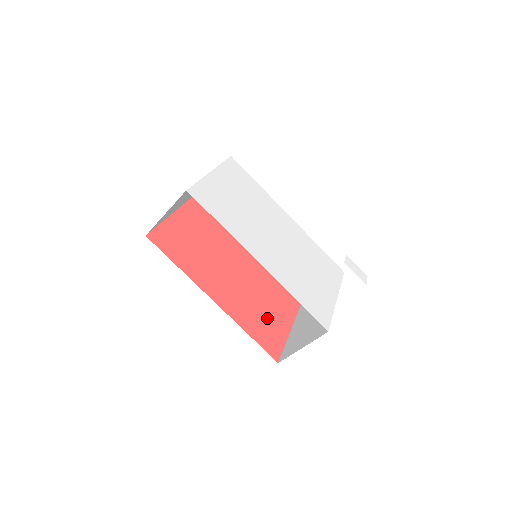
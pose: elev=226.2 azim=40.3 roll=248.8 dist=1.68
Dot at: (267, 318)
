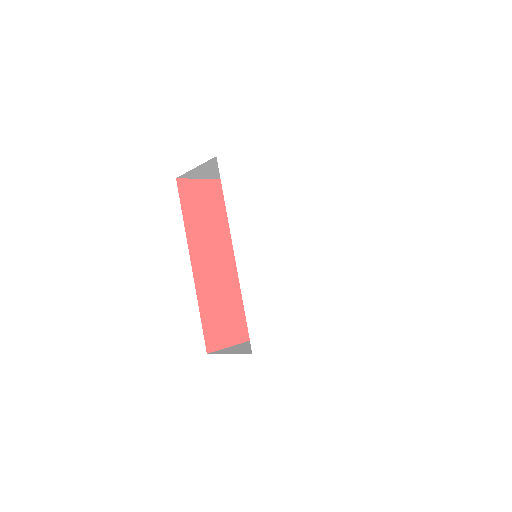
Dot at: (232, 315)
